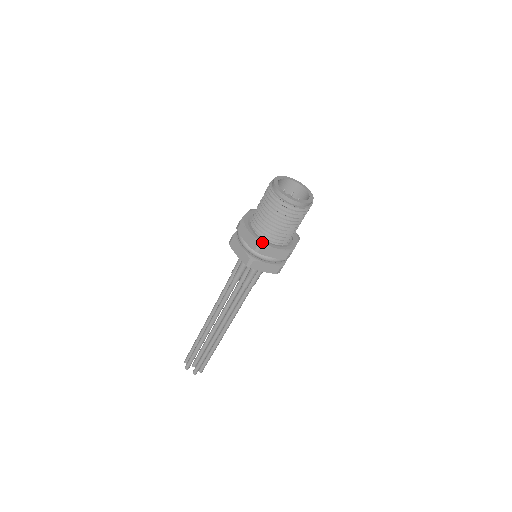
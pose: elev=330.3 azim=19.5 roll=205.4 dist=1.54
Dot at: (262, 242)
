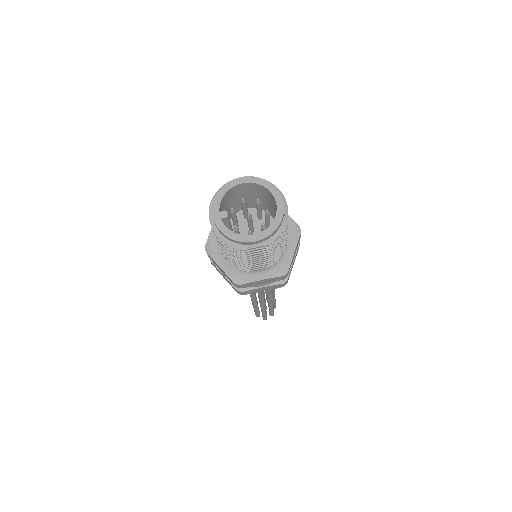
Dot at: (210, 248)
